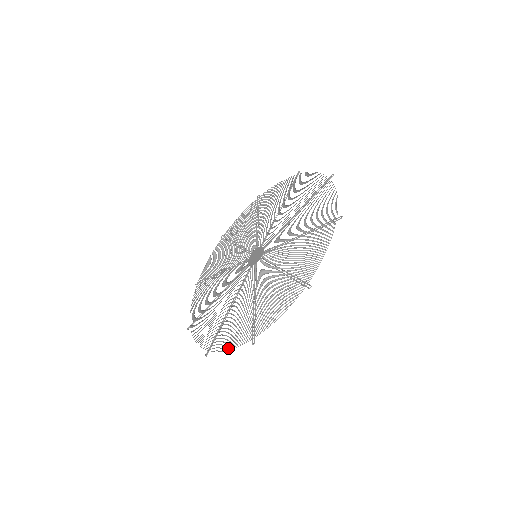
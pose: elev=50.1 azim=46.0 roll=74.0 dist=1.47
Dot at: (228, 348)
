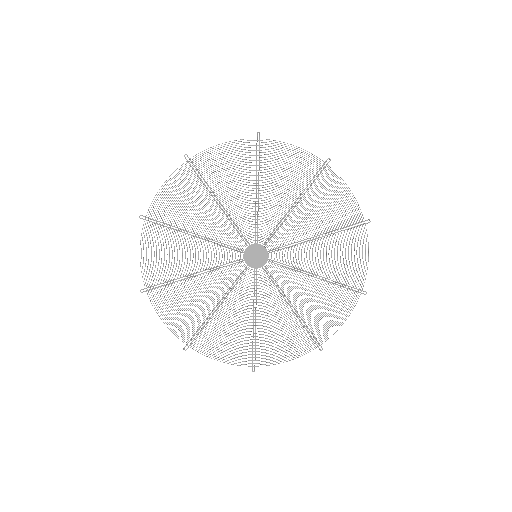
Dot at: (288, 359)
